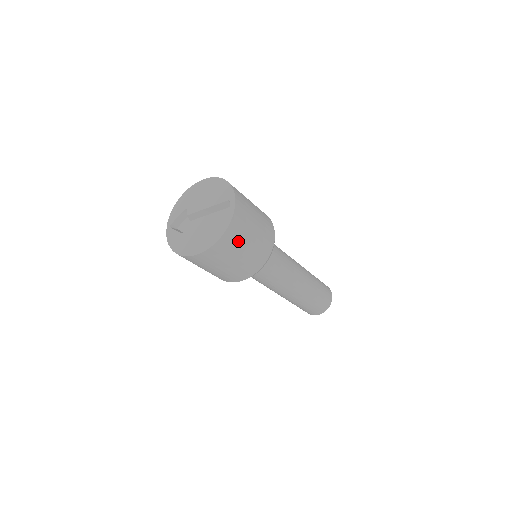
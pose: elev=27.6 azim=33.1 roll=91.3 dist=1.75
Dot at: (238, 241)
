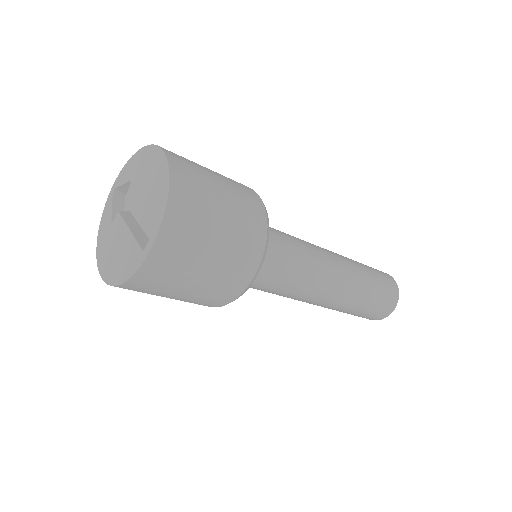
Dot at: (158, 289)
